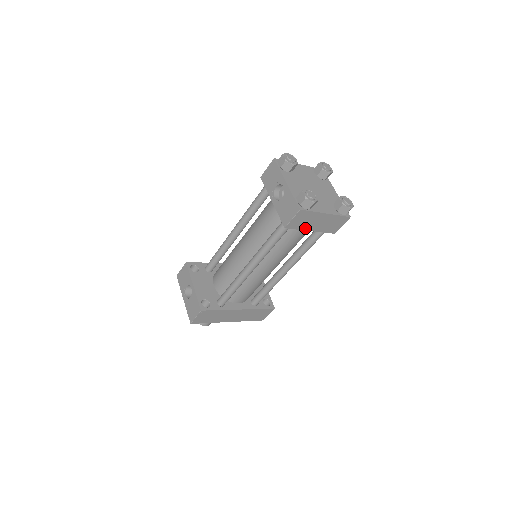
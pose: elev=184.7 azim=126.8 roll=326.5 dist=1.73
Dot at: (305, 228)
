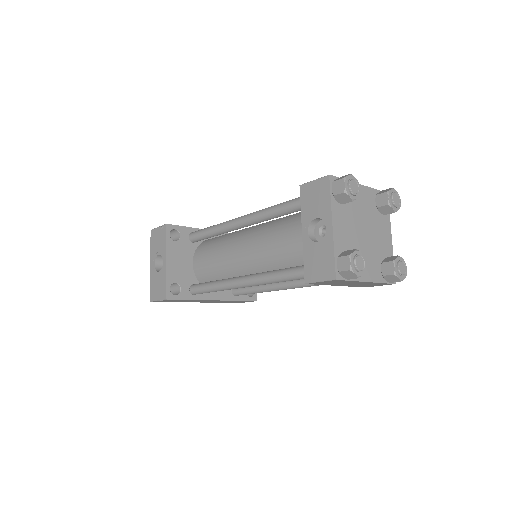
Dot at: (331, 284)
